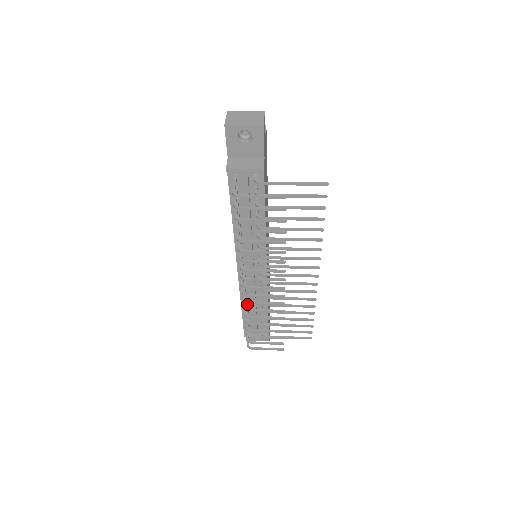
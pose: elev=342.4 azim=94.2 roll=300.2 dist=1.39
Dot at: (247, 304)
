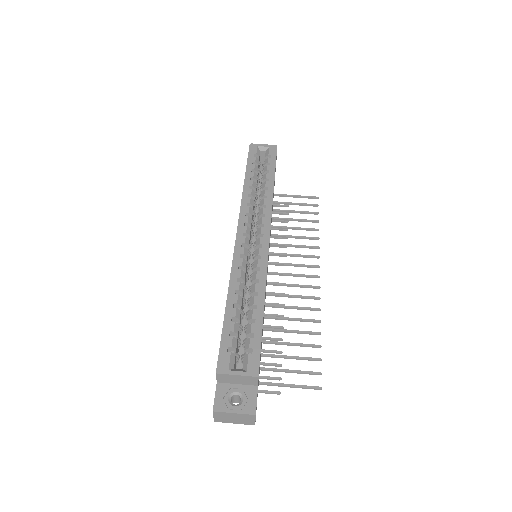
Dot at: occluded
